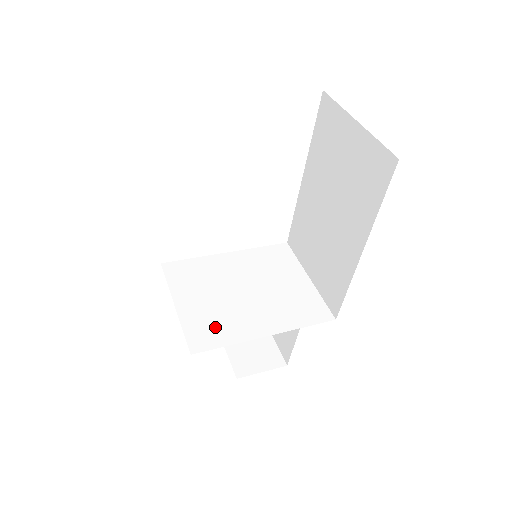
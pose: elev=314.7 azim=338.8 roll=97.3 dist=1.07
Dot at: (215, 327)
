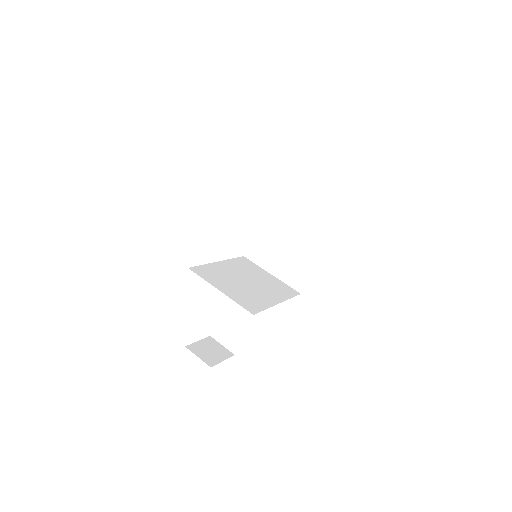
Dot at: (251, 301)
